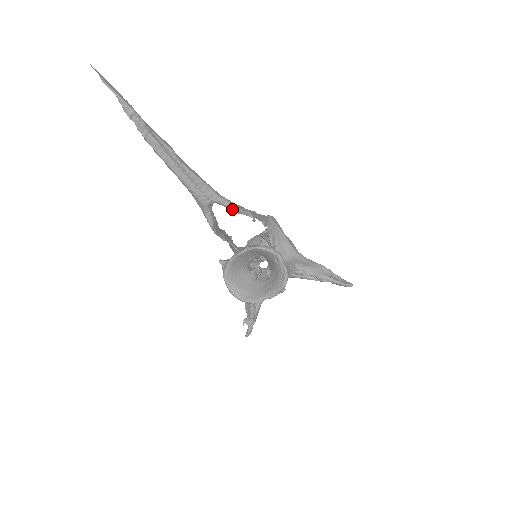
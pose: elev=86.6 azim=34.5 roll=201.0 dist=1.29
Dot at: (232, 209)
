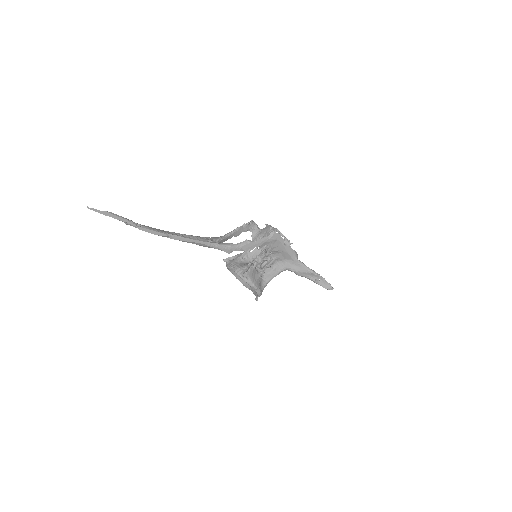
Dot at: (224, 251)
